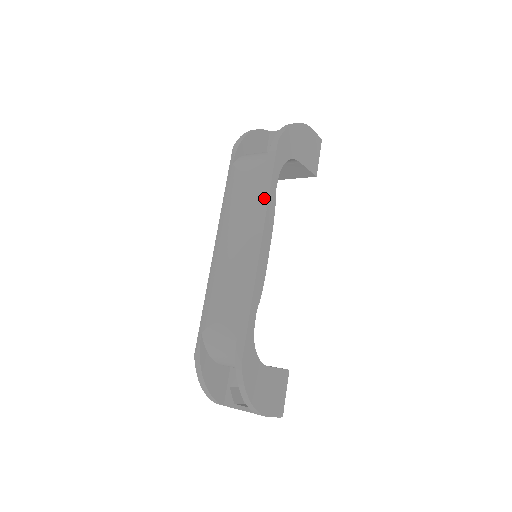
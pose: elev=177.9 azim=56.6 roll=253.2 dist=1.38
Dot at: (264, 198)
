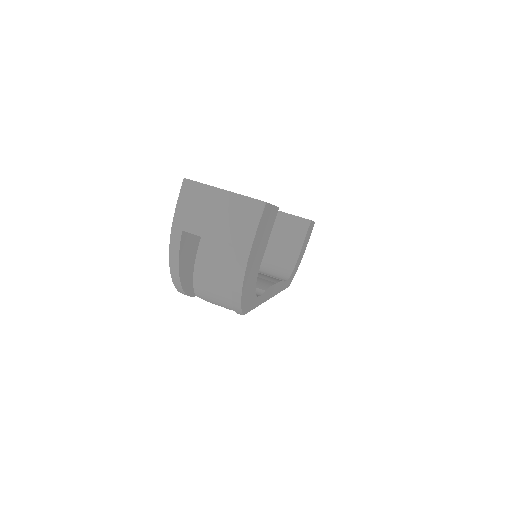
Dot at: occluded
